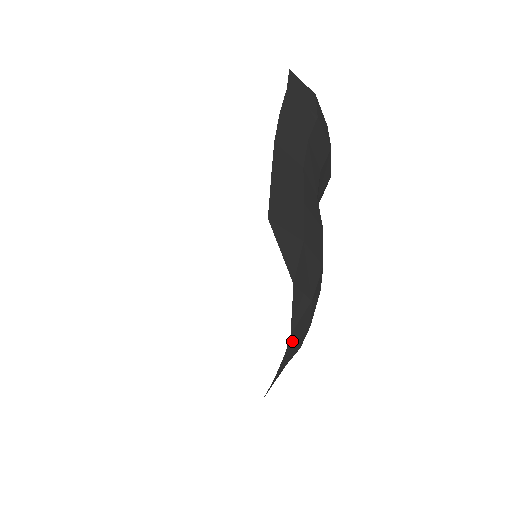
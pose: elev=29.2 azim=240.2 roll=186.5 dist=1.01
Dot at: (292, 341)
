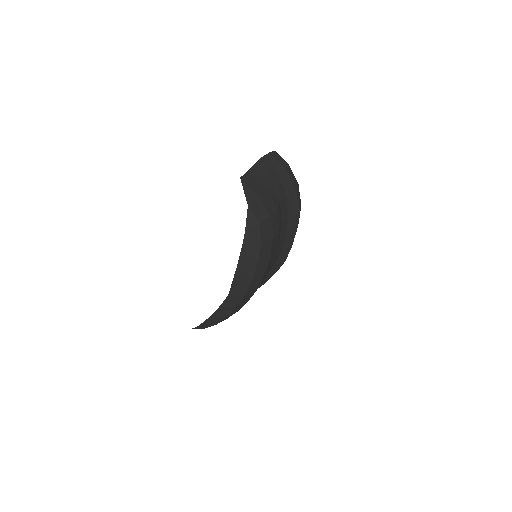
Dot at: (247, 240)
